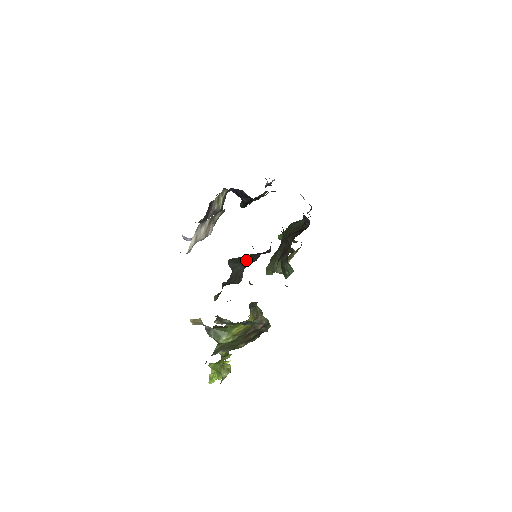
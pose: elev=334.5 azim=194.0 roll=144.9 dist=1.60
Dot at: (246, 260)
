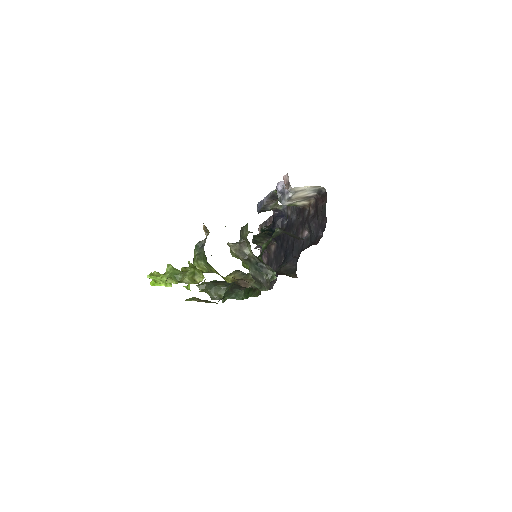
Dot at: occluded
